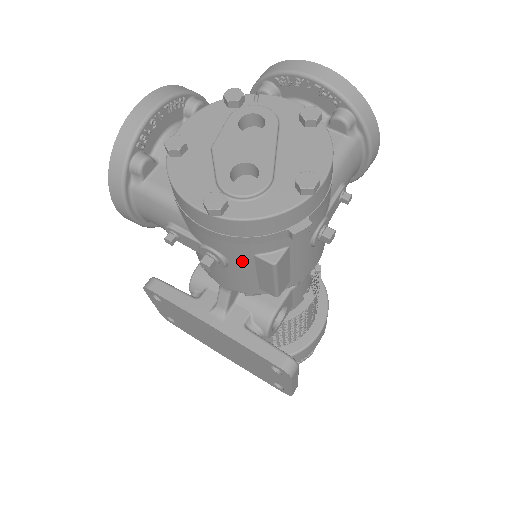
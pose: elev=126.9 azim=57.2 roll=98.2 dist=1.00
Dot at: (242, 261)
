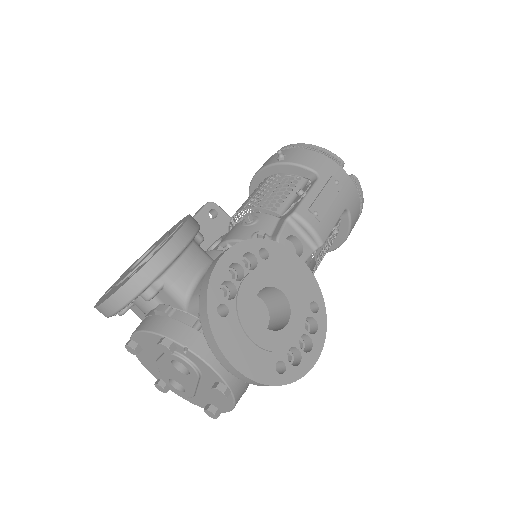
Dot at: occluded
